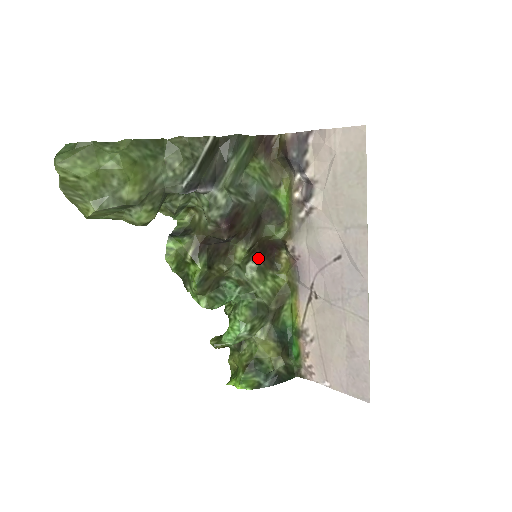
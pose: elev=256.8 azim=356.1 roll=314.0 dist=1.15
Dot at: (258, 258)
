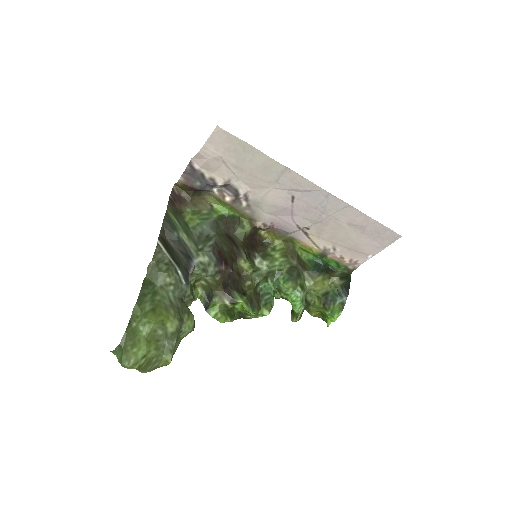
Dot at: (255, 254)
